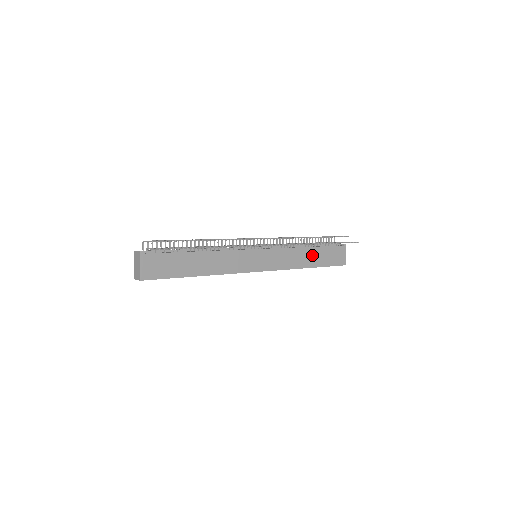
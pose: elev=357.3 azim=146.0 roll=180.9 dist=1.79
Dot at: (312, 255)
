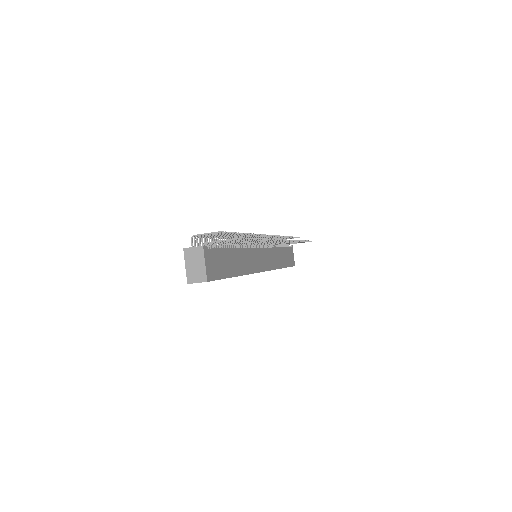
Dot at: (282, 256)
